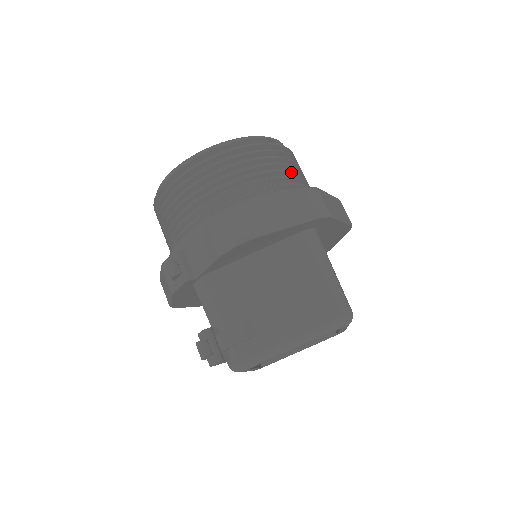
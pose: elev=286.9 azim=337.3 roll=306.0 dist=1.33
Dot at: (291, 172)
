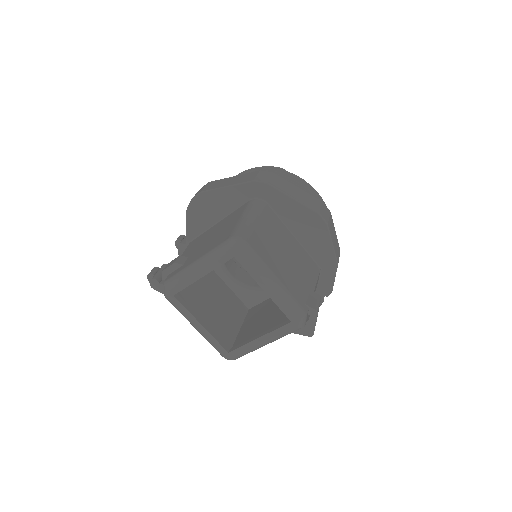
Dot at: occluded
